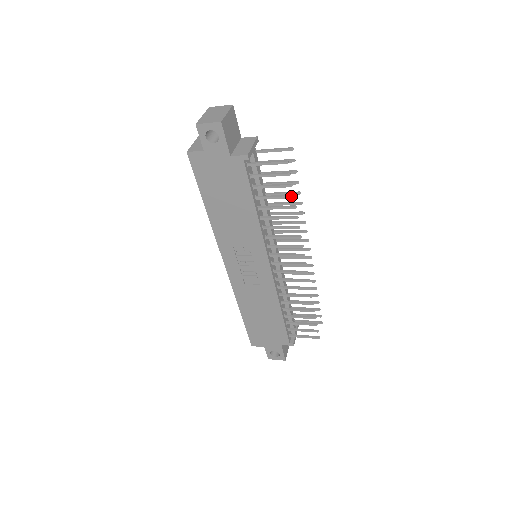
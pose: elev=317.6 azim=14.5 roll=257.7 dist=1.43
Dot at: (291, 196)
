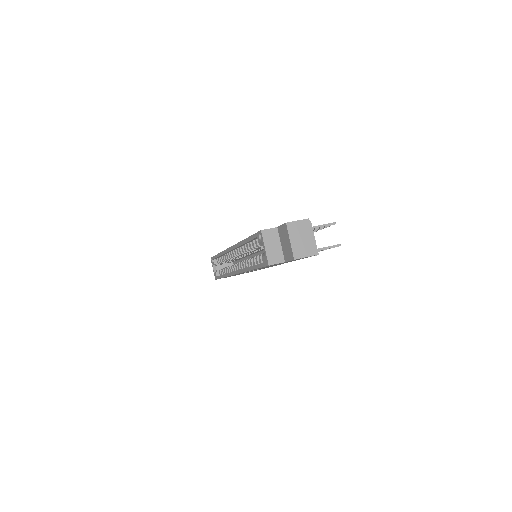
Dot at: occluded
